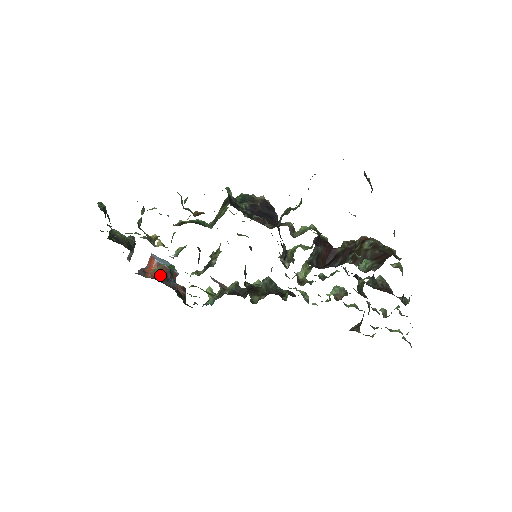
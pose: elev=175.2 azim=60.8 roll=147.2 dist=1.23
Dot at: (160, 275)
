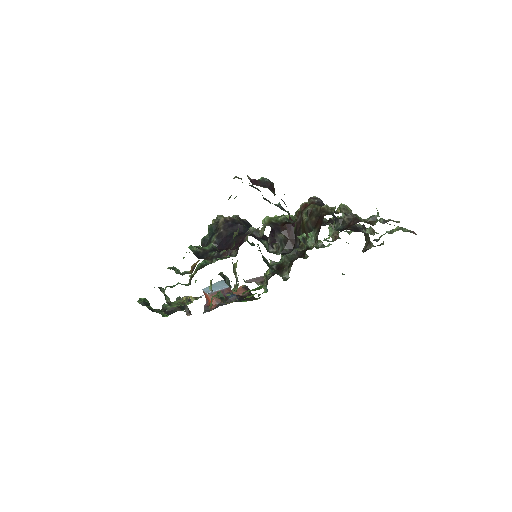
Dot at: (219, 300)
